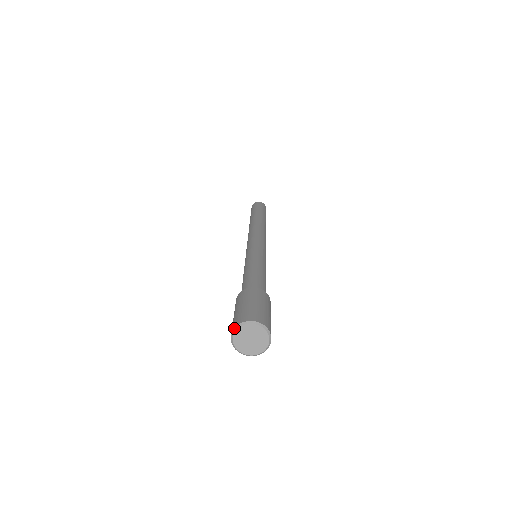
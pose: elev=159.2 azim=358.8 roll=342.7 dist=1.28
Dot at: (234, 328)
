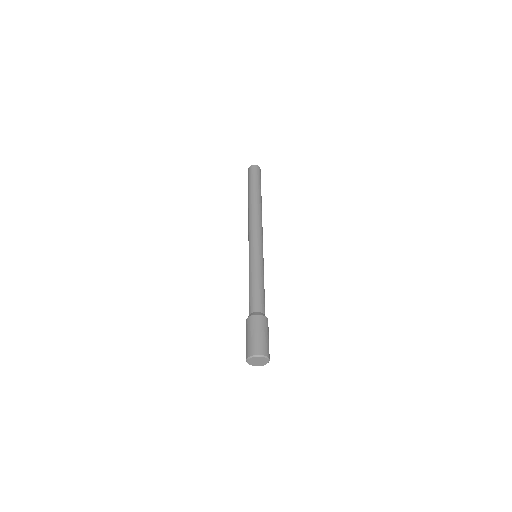
Dot at: (256, 355)
